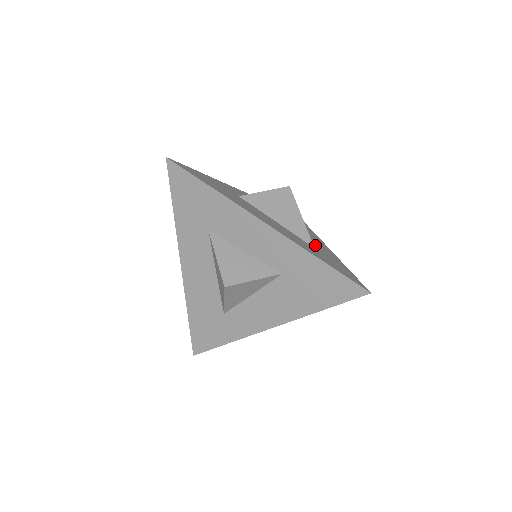
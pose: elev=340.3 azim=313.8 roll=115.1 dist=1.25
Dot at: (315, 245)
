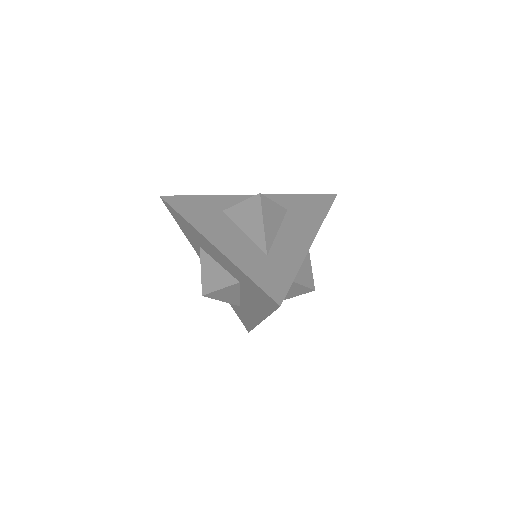
Dot at: (279, 249)
